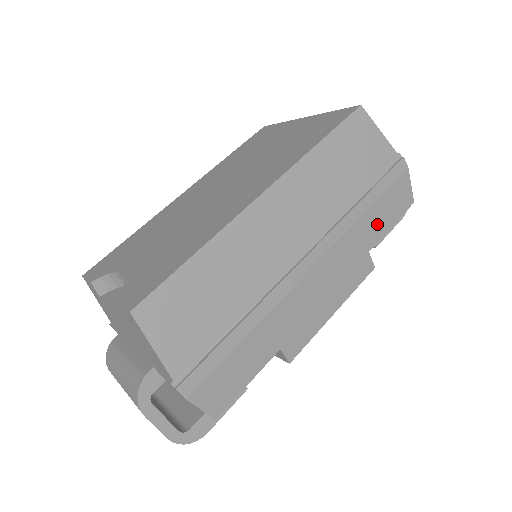
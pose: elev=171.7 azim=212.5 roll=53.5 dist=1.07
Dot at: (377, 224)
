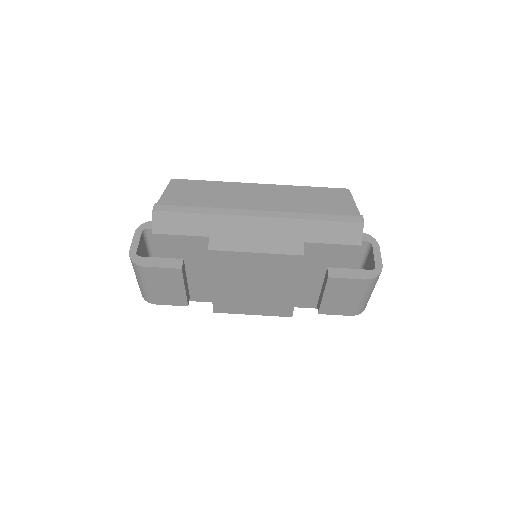
Dot at: (320, 233)
